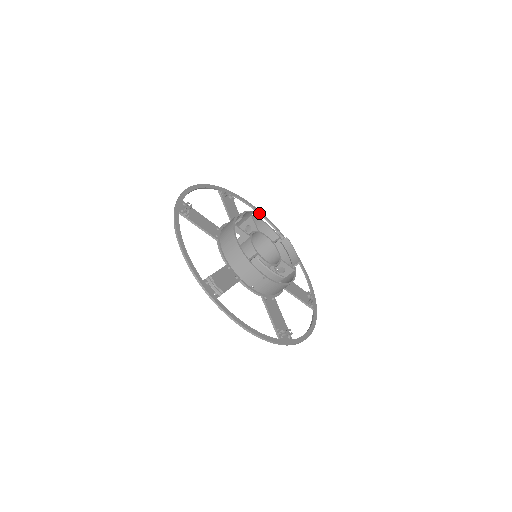
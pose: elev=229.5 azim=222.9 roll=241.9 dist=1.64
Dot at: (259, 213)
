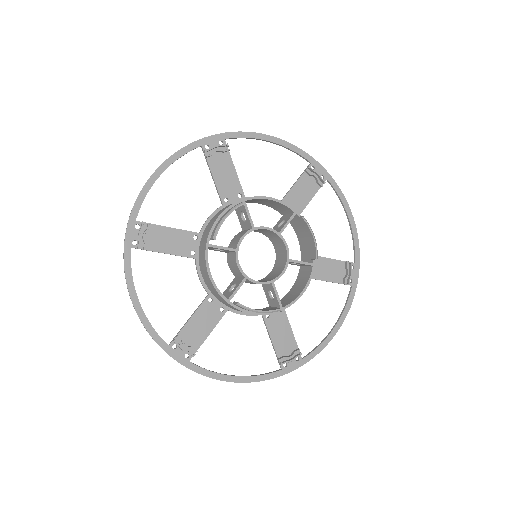
Dot at: (279, 144)
